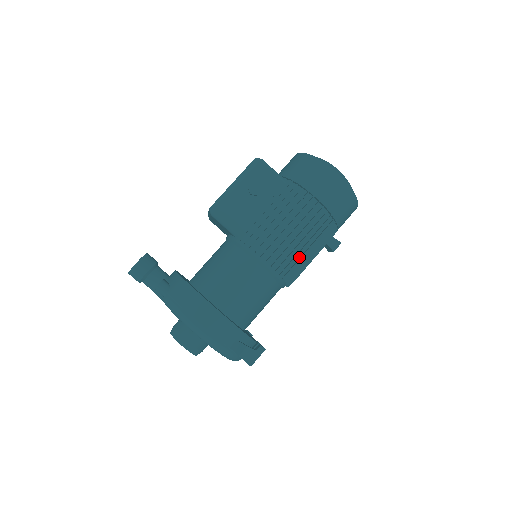
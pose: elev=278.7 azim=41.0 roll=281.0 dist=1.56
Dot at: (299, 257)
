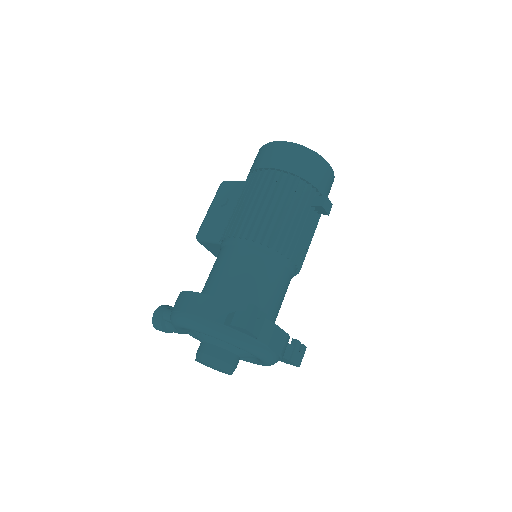
Dot at: (277, 222)
